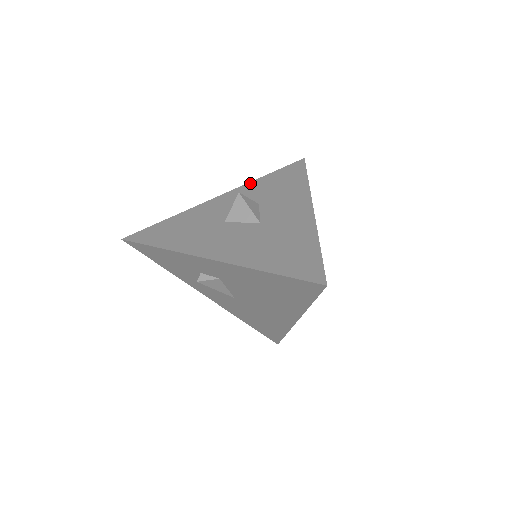
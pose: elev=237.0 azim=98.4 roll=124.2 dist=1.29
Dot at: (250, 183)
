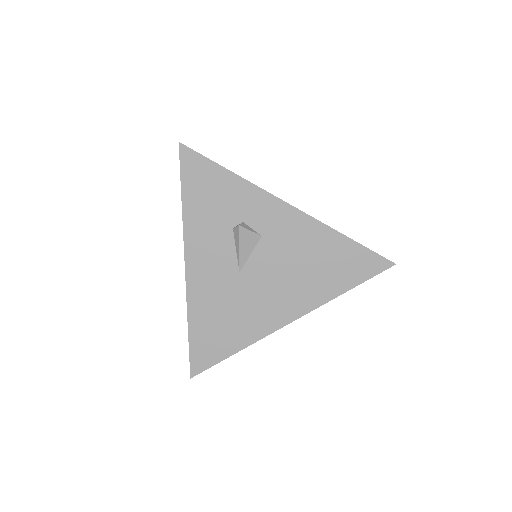
Dot at: occluded
